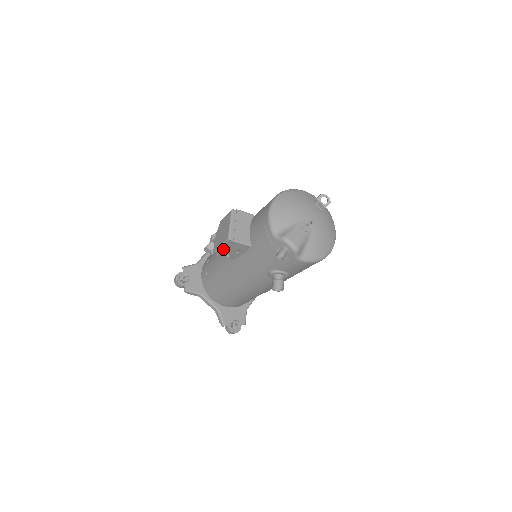
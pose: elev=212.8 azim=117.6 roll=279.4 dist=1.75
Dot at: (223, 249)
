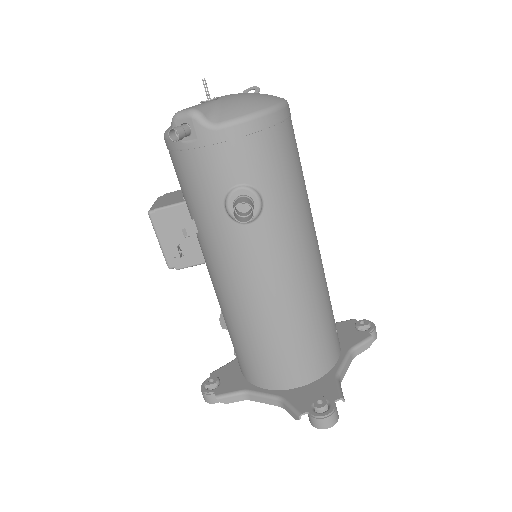
Dot at: (166, 245)
